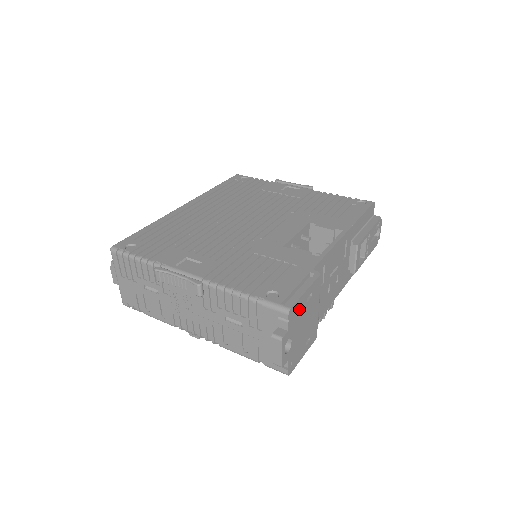
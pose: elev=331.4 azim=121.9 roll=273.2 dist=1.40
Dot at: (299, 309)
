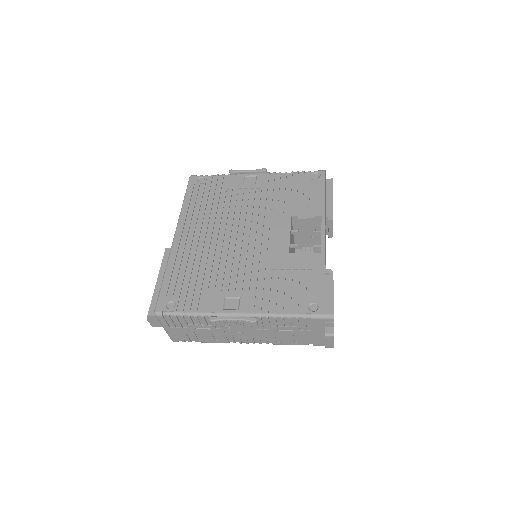
Dot at: occluded
